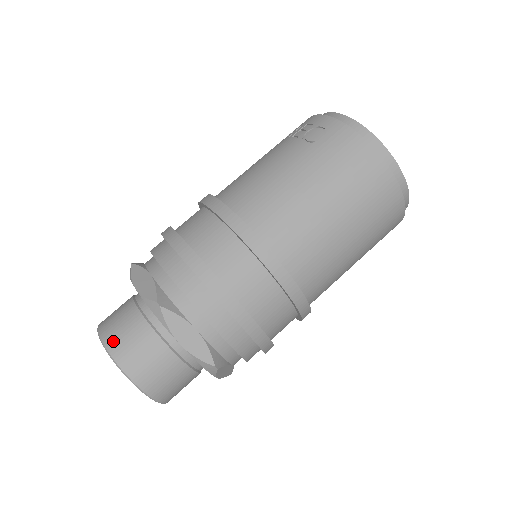
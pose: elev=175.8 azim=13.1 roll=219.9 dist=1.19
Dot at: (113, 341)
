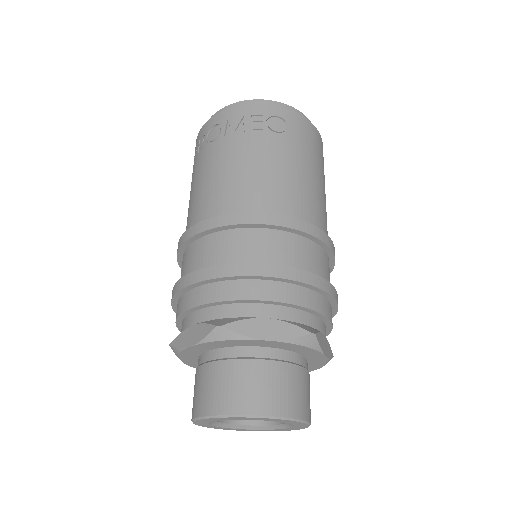
Dot at: (280, 405)
